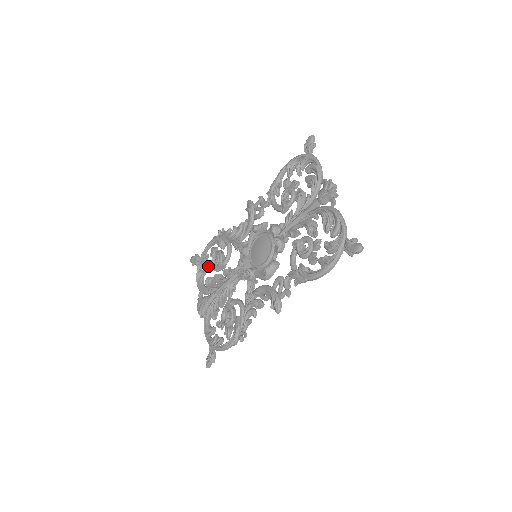
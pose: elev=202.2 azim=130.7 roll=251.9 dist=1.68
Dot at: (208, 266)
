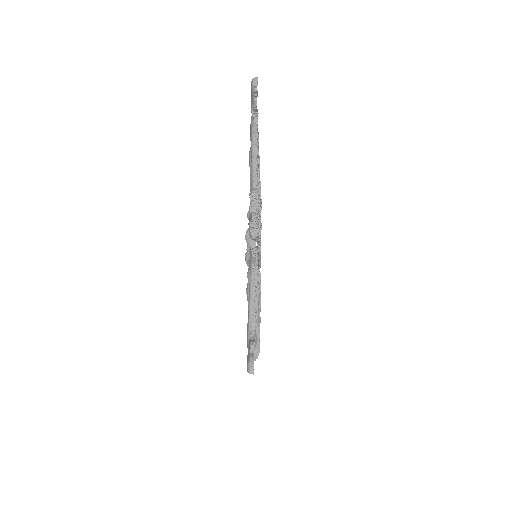
Dot at: occluded
